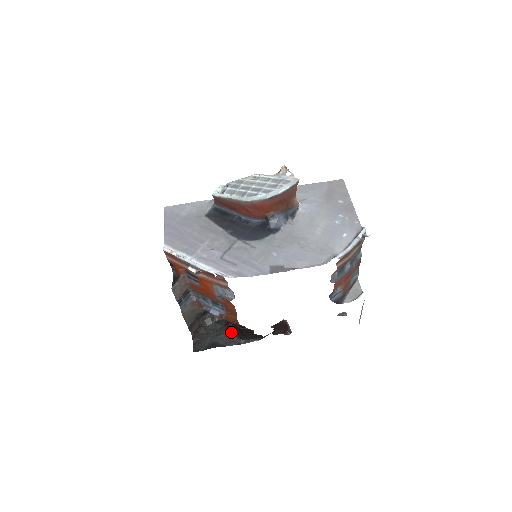
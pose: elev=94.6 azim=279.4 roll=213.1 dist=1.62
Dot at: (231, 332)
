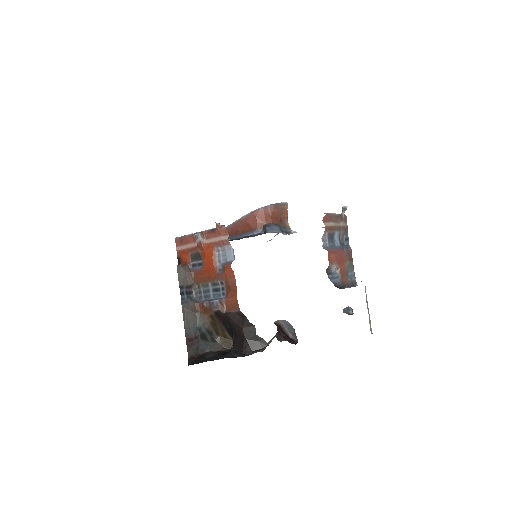
Dot at: (232, 353)
